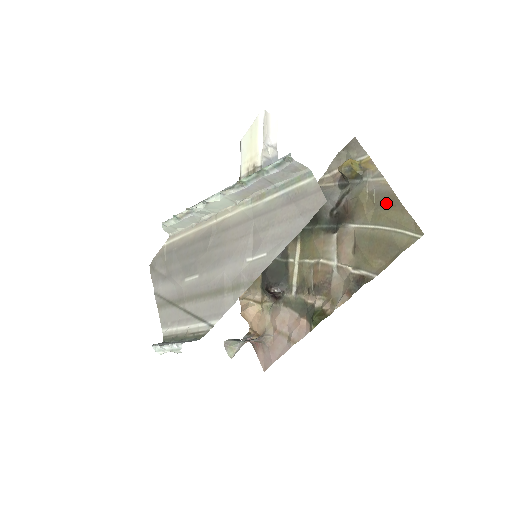
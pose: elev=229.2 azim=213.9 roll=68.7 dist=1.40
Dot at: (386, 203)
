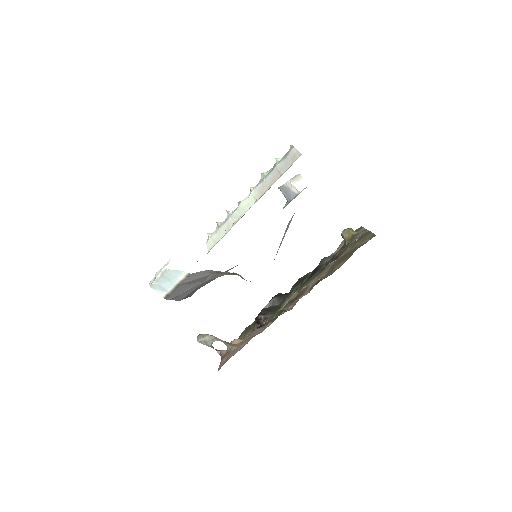
Dot at: (362, 237)
